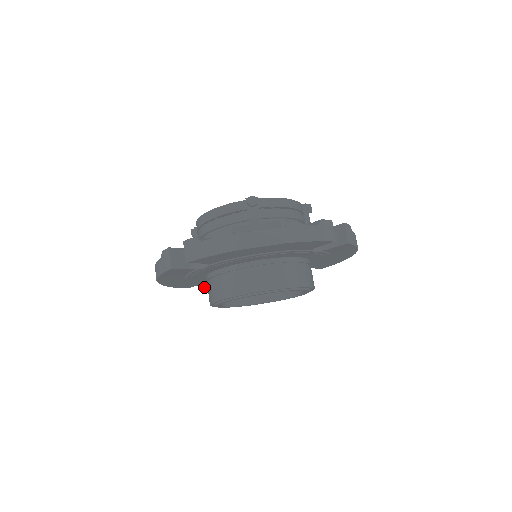
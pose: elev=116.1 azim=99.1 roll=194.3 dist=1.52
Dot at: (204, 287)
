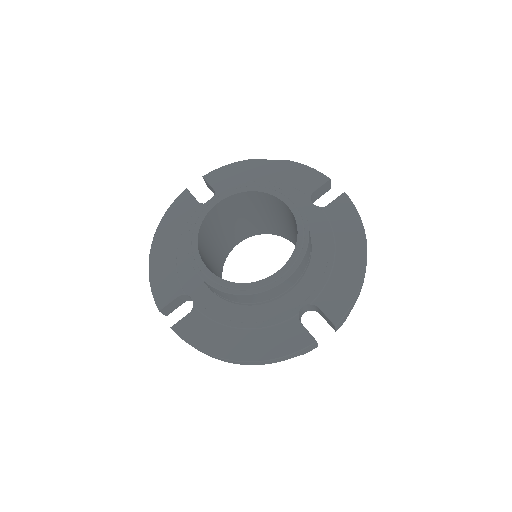
Dot at: (175, 324)
